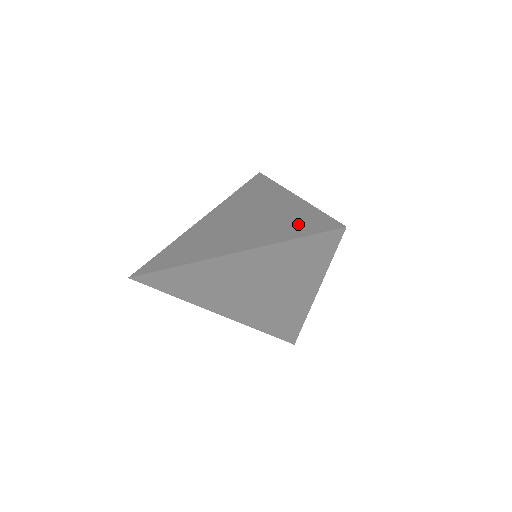
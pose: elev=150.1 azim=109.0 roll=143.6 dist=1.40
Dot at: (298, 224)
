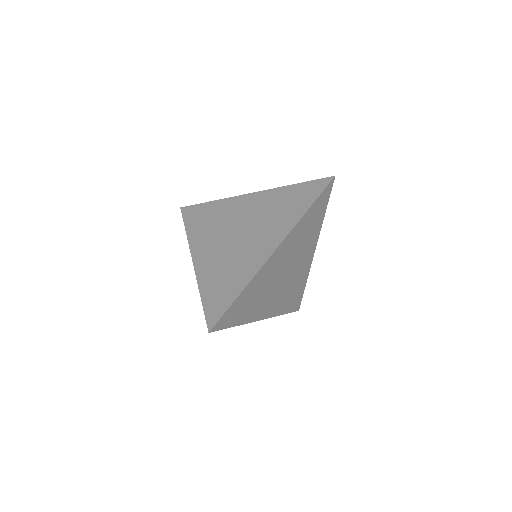
Dot at: (221, 289)
